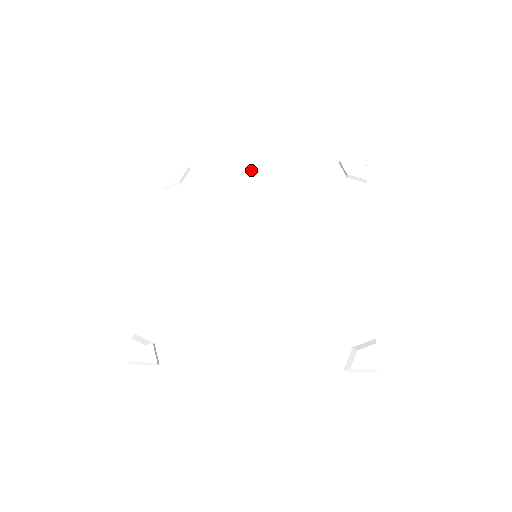
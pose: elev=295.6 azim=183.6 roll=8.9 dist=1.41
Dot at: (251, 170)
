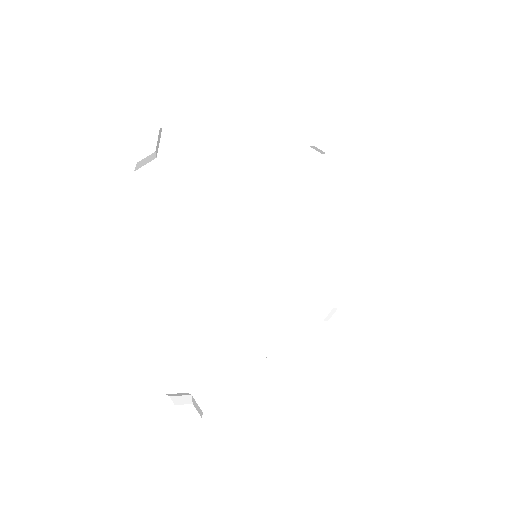
Dot at: (232, 134)
